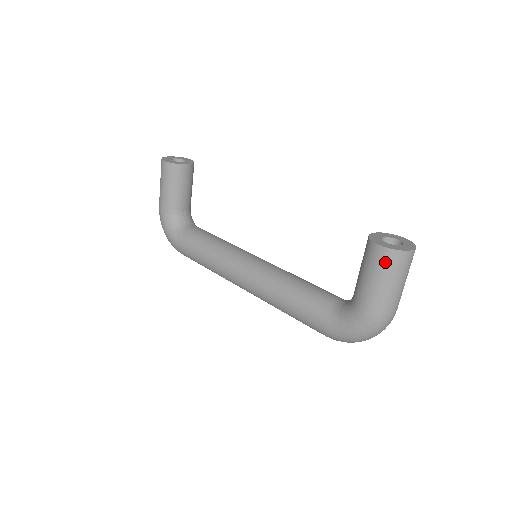
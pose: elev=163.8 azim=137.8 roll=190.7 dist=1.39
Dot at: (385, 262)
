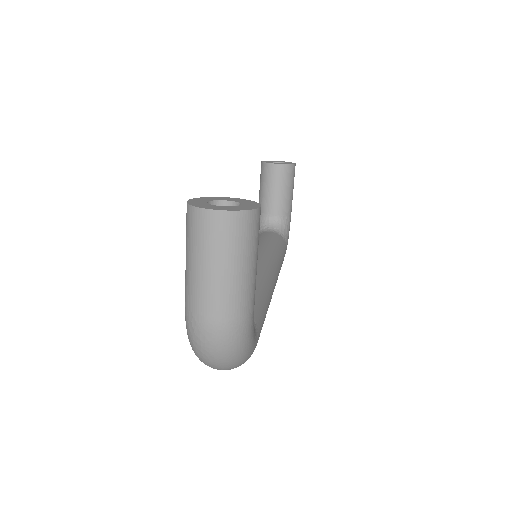
Dot at: (186, 225)
